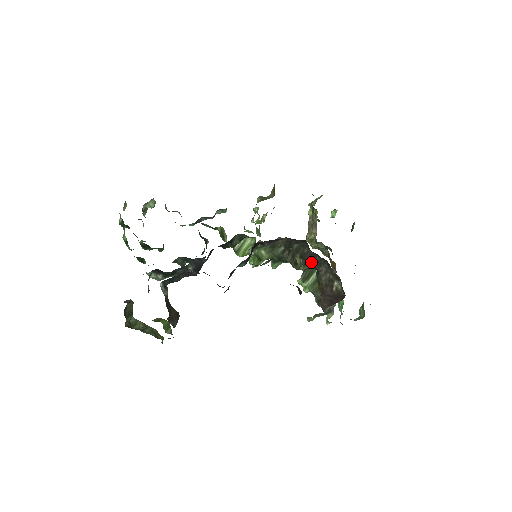
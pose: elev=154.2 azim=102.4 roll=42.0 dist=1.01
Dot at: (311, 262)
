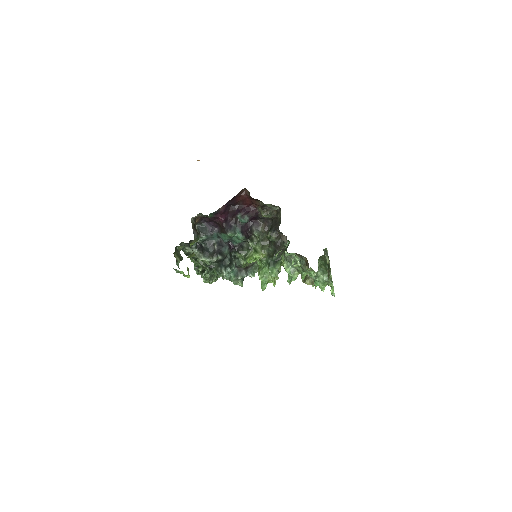
Dot at: (275, 226)
